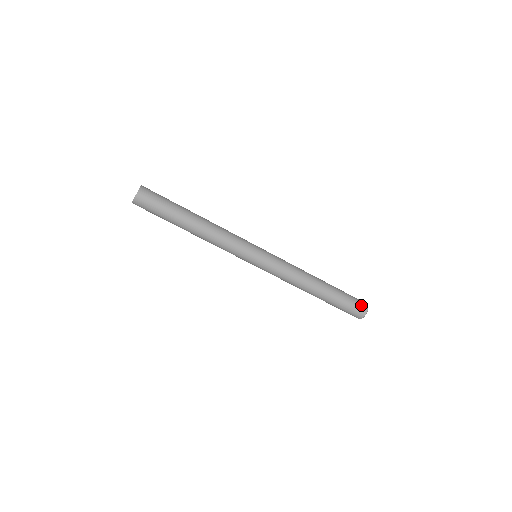
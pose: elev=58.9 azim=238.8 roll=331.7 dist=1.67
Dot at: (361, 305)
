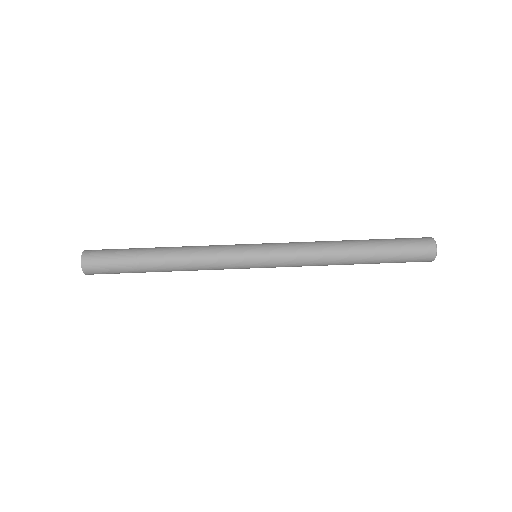
Dot at: (421, 239)
